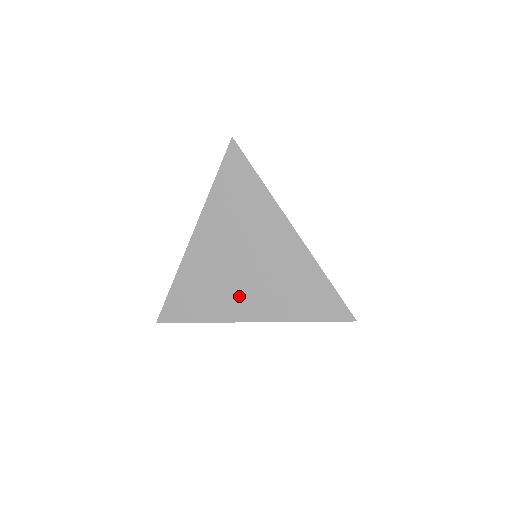
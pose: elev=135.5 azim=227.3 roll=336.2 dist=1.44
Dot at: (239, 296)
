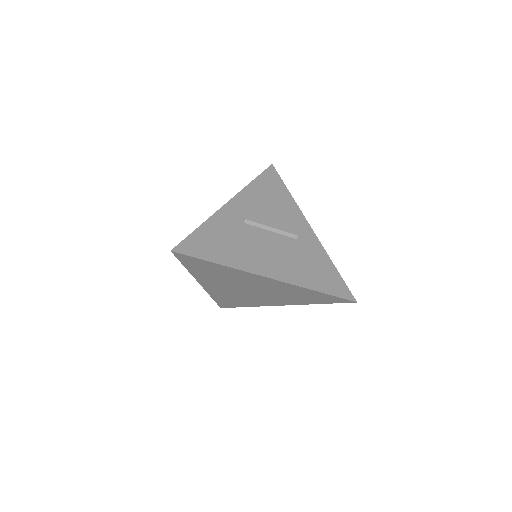
Dot at: (262, 299)
